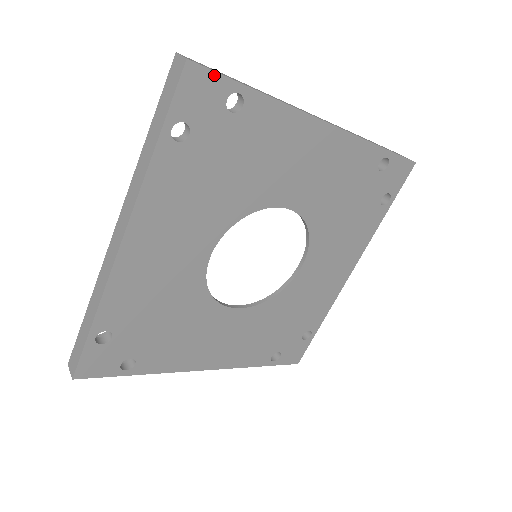
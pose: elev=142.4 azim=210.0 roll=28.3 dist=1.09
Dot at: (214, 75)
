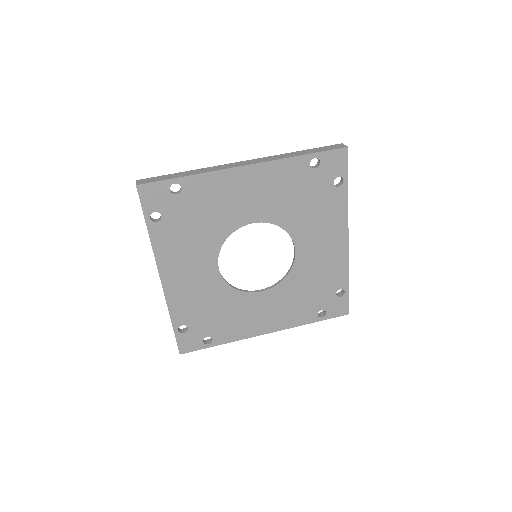
Dot at: (155, 184)
